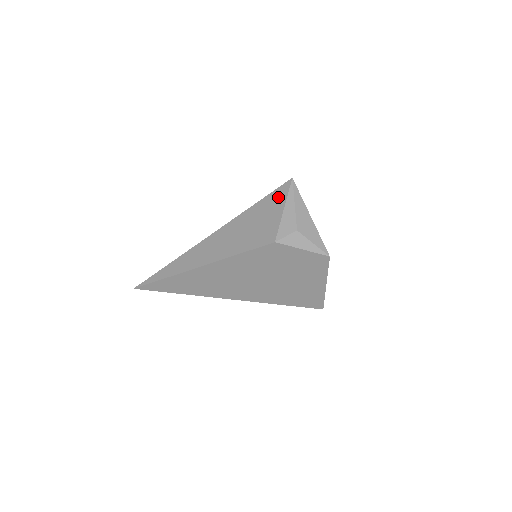
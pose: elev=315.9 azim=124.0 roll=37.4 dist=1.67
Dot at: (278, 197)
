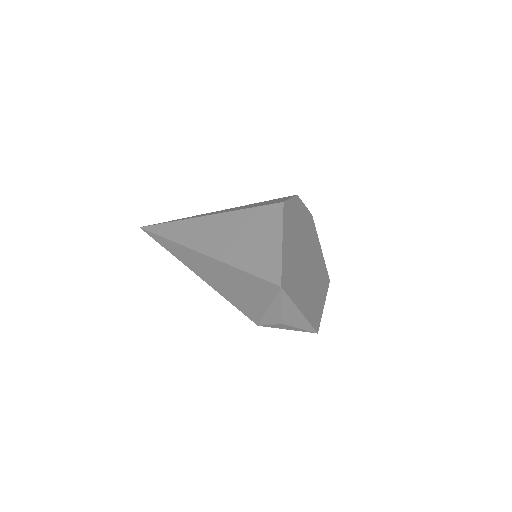
Dot at: (264, 291)
